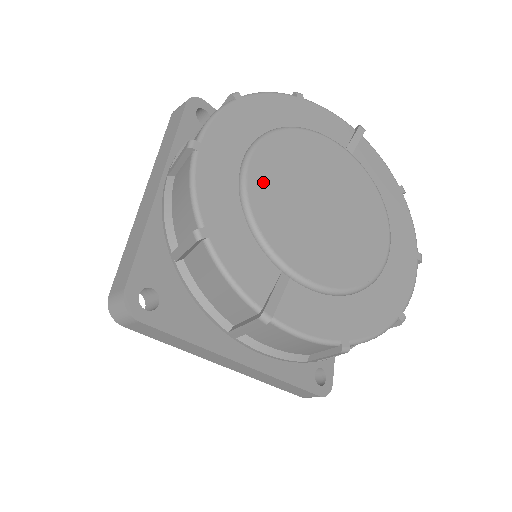
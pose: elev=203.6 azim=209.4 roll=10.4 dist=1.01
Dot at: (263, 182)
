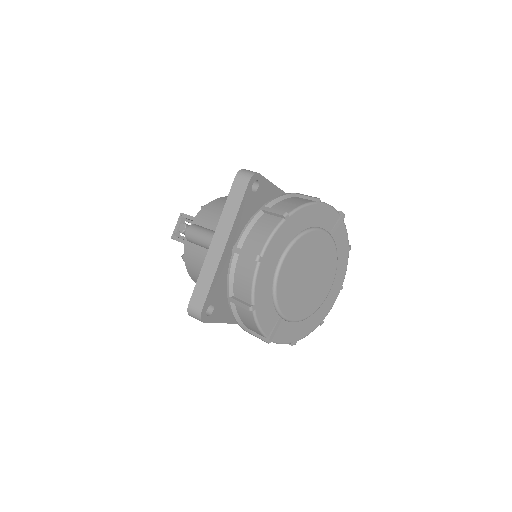
Dot at: (285, 273)
